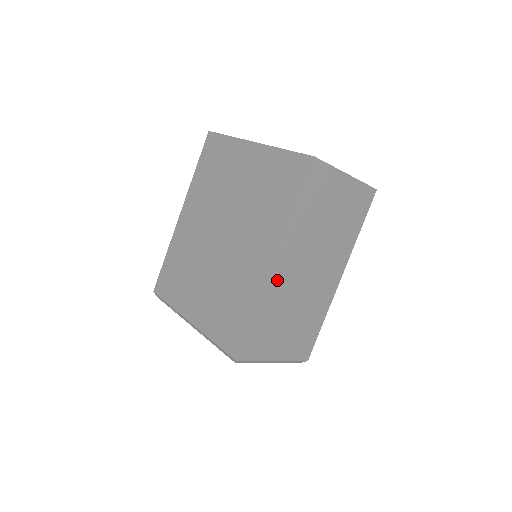
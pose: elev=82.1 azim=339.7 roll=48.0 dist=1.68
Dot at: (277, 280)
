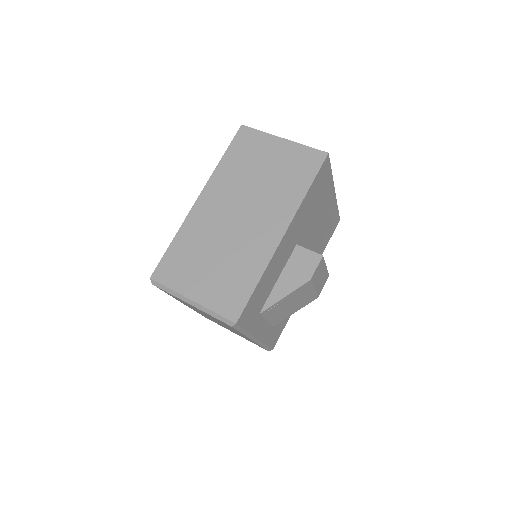
Dot at: (200, 215)
